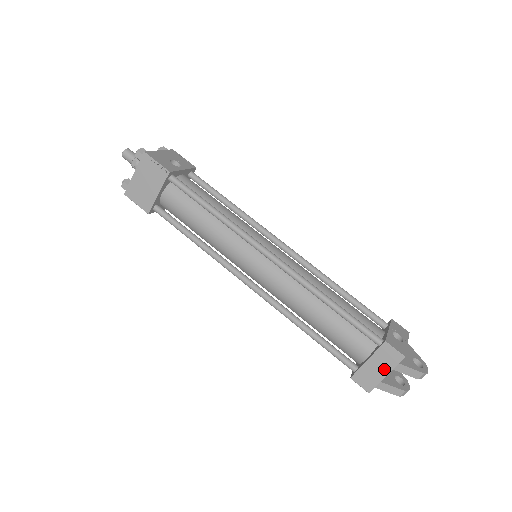
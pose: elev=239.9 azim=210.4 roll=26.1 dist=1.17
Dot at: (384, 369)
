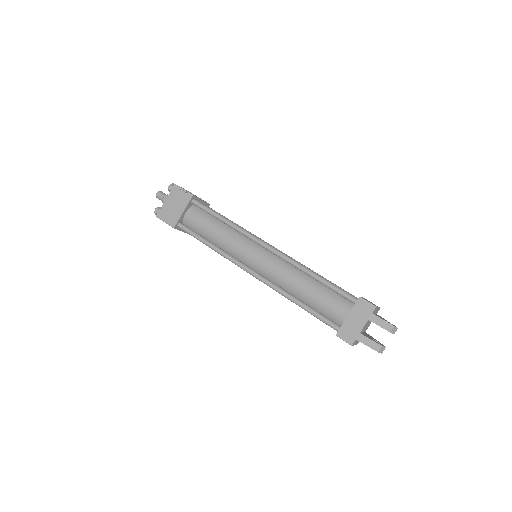
Dot at: (362, 321)
